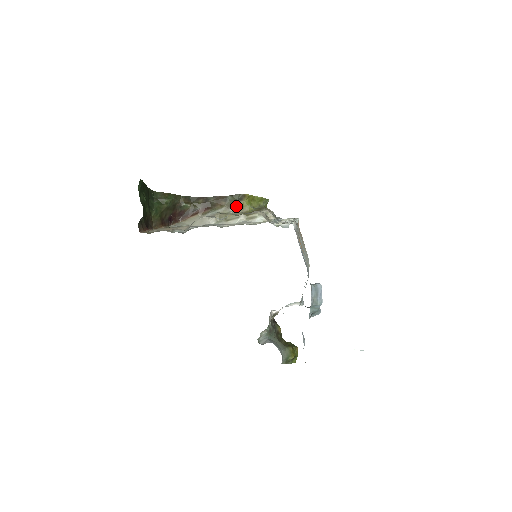
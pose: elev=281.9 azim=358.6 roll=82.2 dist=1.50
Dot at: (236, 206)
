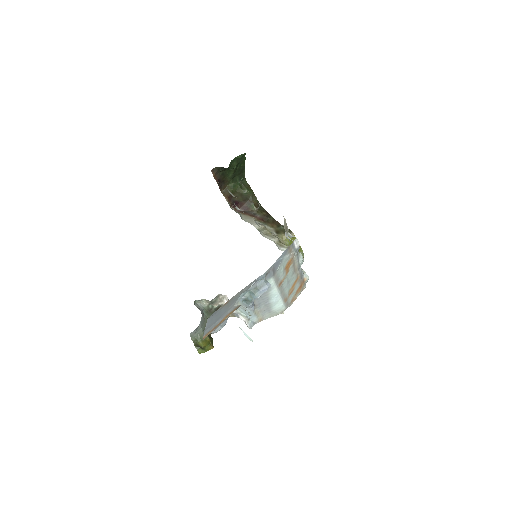
Dot at: (280, 234)
